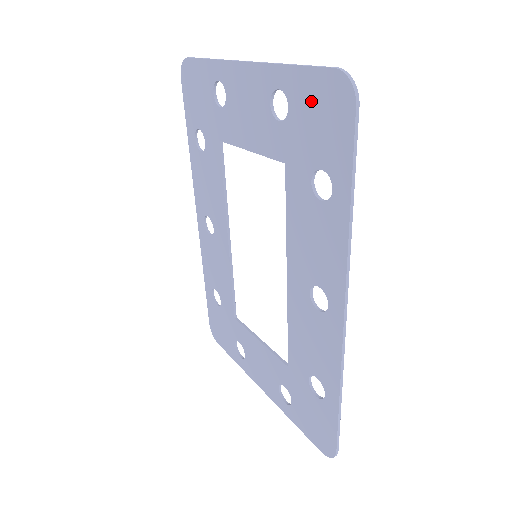
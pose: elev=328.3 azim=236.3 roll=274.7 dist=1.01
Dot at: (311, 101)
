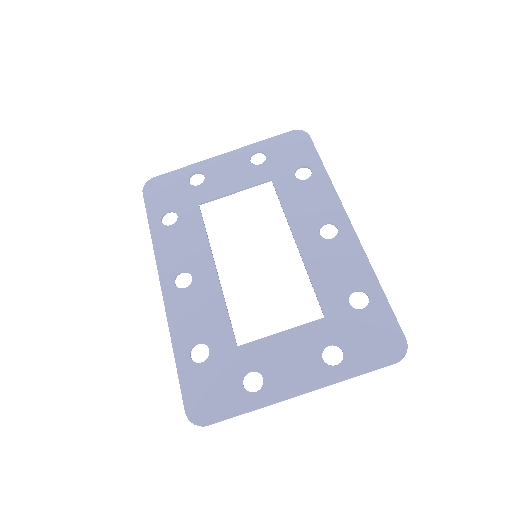
Dot at: (282, 146)
